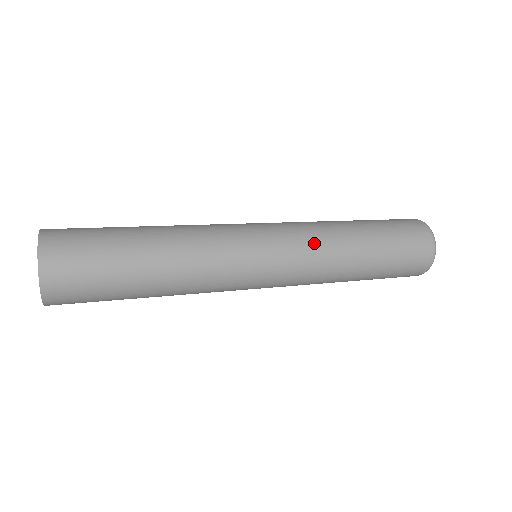
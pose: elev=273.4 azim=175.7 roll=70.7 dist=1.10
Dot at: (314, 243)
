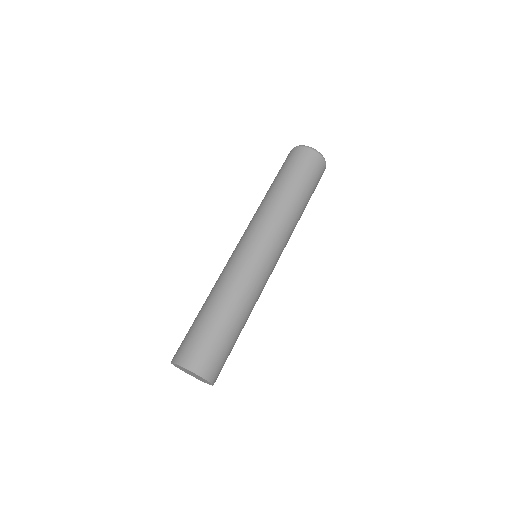
Dot at: (267, 218)
